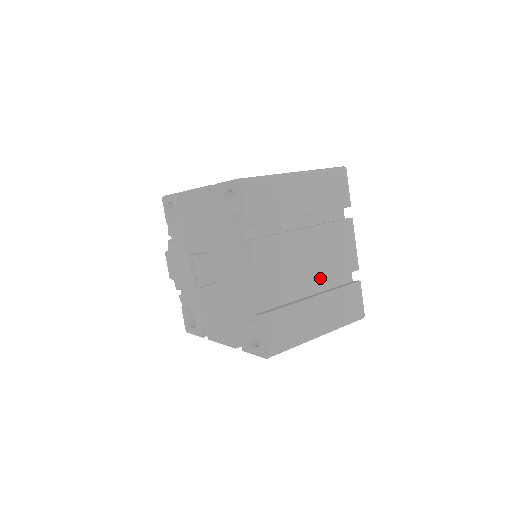
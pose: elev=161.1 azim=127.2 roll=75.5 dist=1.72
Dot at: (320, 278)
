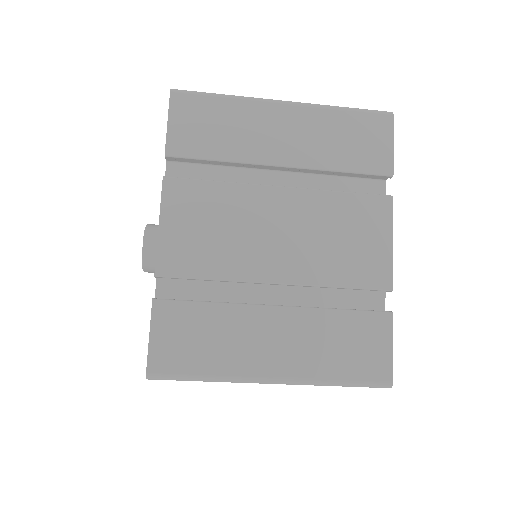
Dot at: (294, 277)
